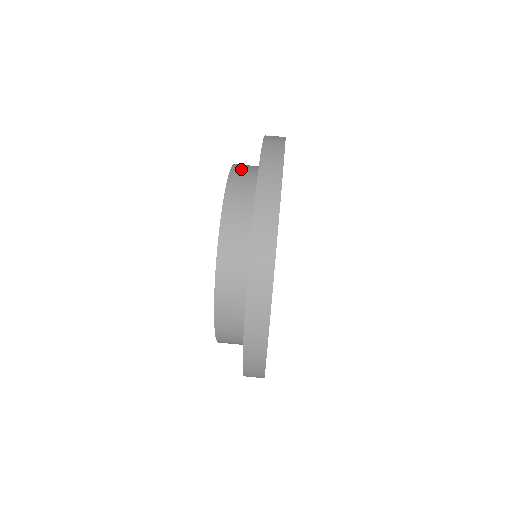
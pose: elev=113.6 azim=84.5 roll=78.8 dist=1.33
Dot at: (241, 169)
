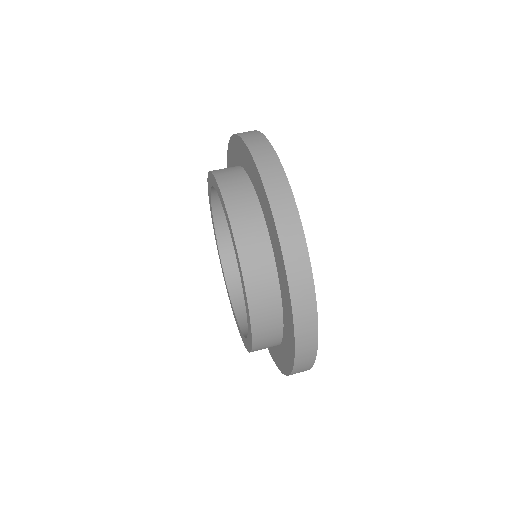
Dot at: occluded
